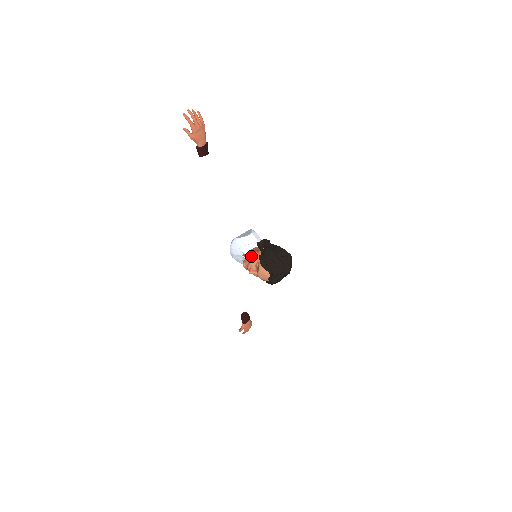
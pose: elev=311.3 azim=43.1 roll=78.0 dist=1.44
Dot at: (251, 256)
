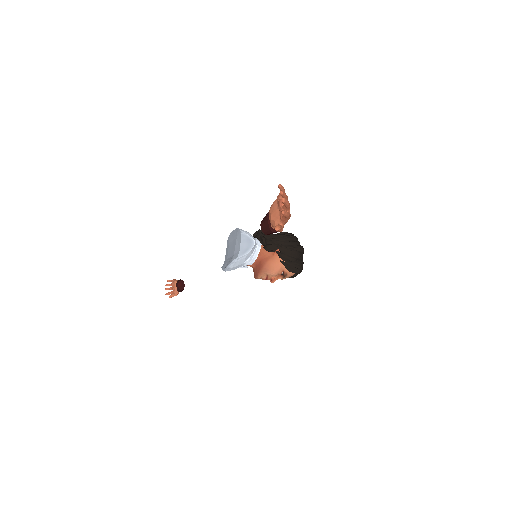
Dot at: (271, 267)
